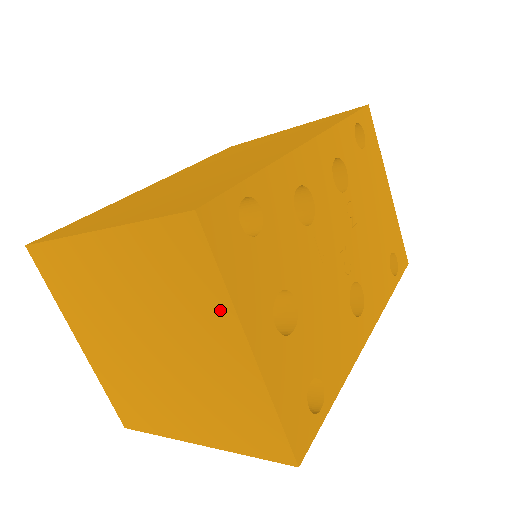
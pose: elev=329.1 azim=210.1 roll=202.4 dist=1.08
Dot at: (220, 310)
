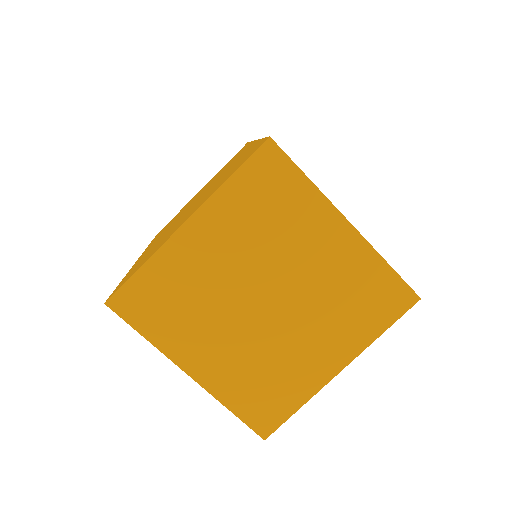
Dot at: (314, 206)
